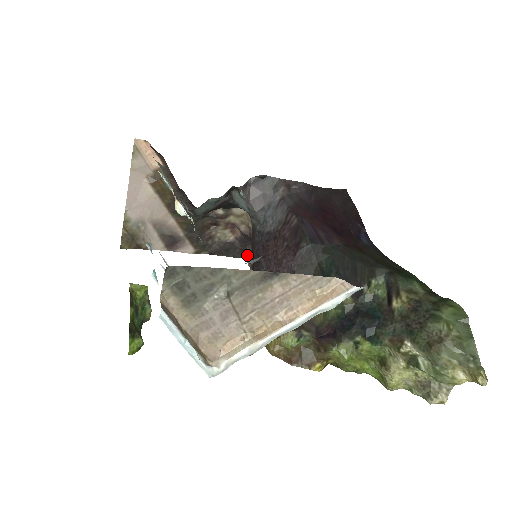
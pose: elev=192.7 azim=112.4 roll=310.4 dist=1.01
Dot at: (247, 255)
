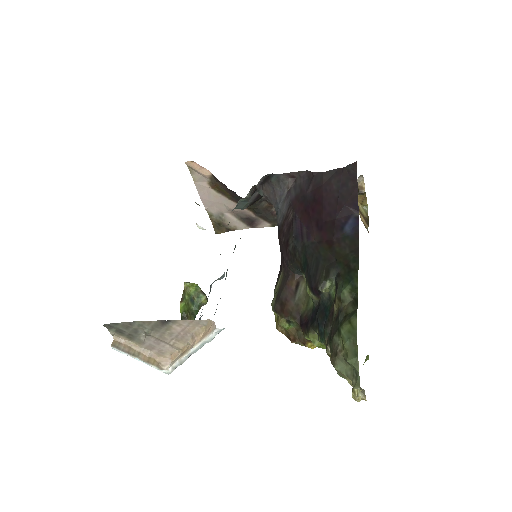
Dot at: occluded
